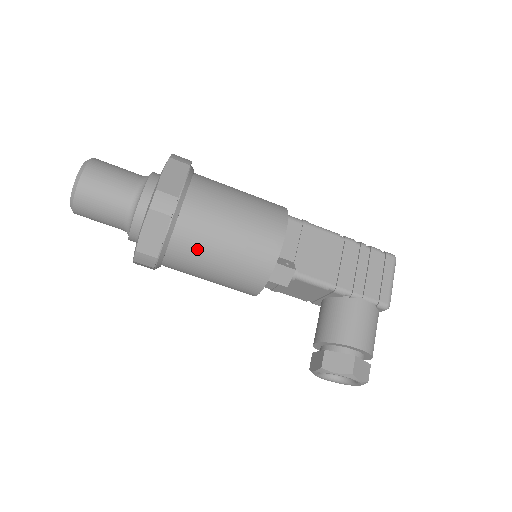
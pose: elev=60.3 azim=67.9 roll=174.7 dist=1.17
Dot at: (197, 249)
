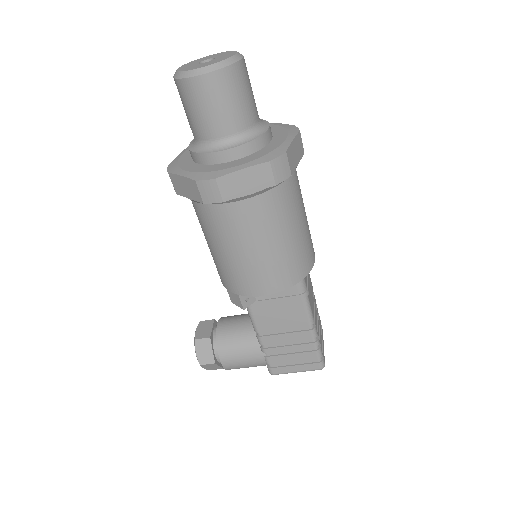
Dot at: (205, 226)
